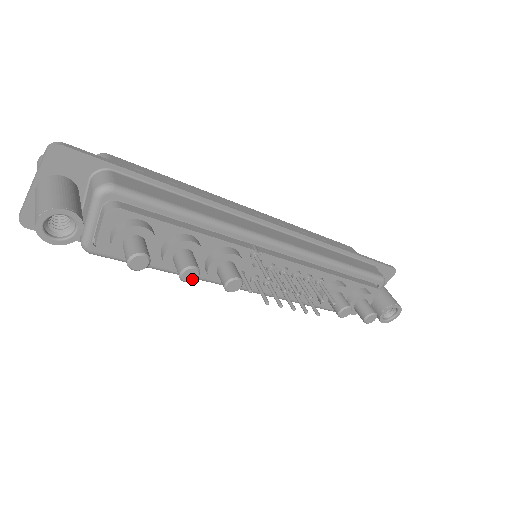
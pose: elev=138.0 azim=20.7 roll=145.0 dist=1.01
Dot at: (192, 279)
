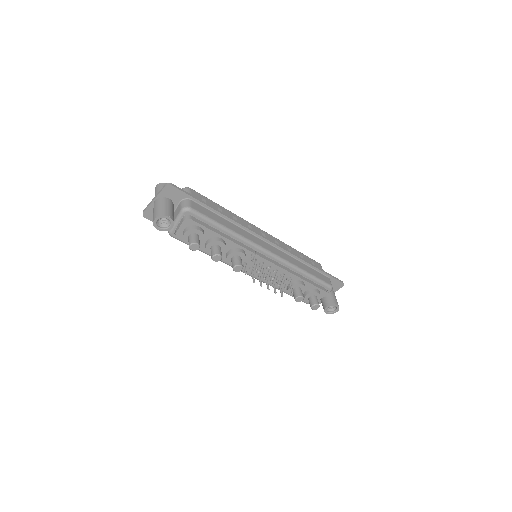
Dot at: (217, 260)
